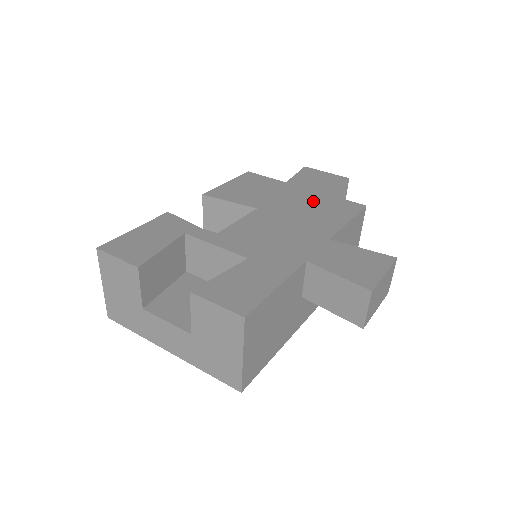
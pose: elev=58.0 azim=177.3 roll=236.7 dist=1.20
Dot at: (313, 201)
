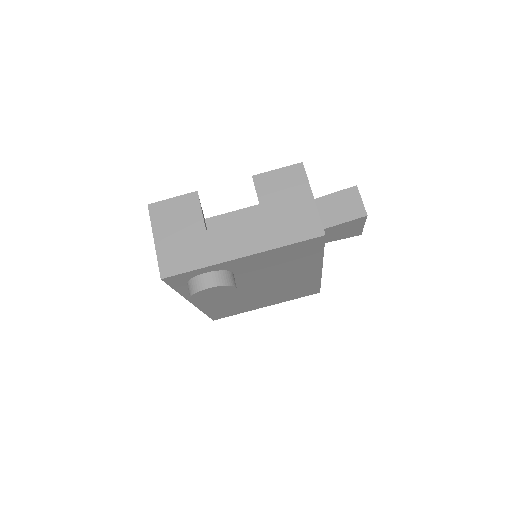
Dot at: occluded
